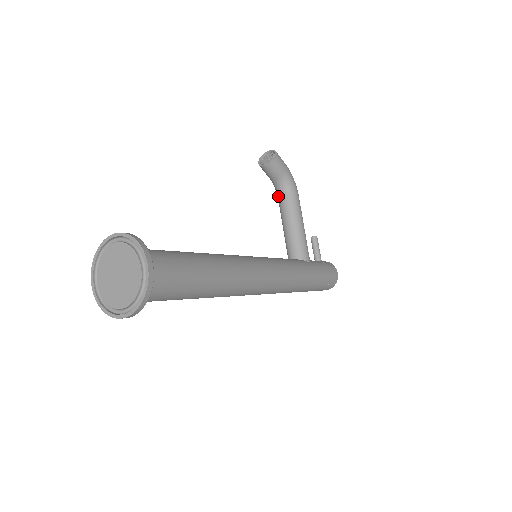
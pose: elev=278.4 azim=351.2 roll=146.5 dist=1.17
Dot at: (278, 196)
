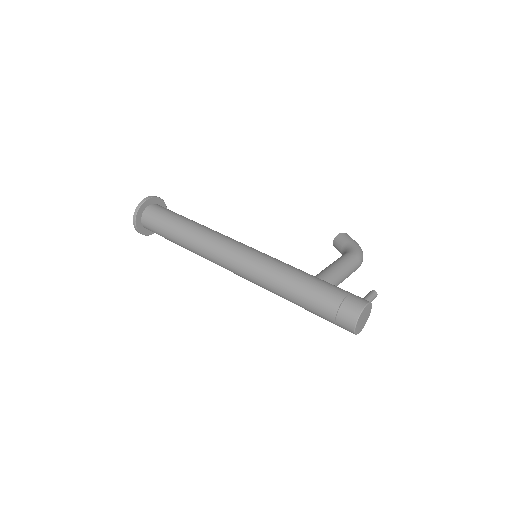
Dot at: occluded
